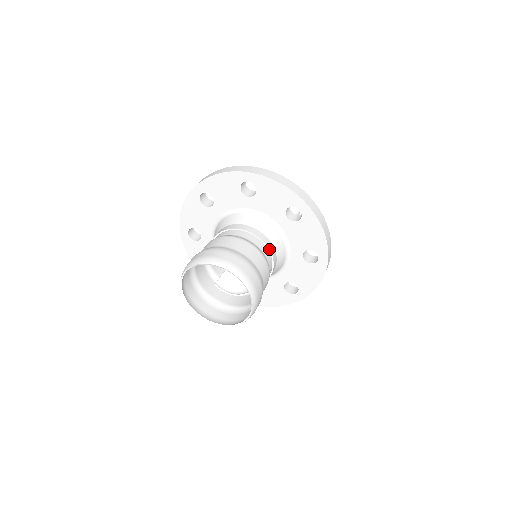
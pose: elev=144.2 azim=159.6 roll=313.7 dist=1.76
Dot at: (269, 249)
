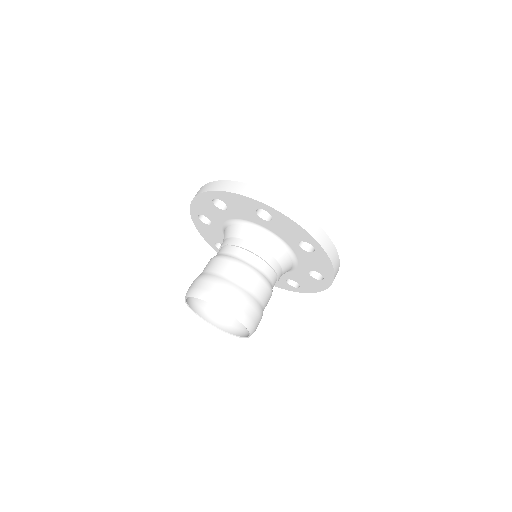
Dot at: (276, 283)
